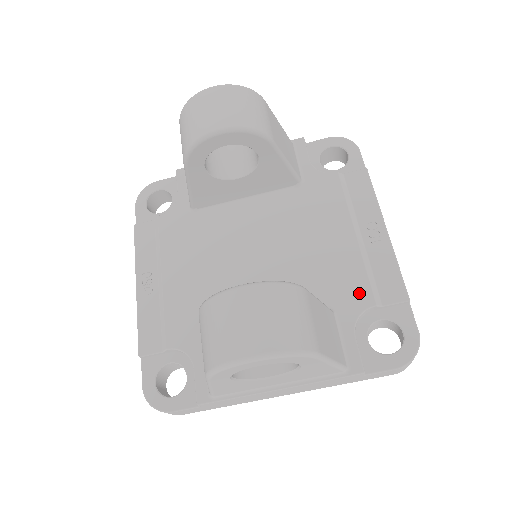
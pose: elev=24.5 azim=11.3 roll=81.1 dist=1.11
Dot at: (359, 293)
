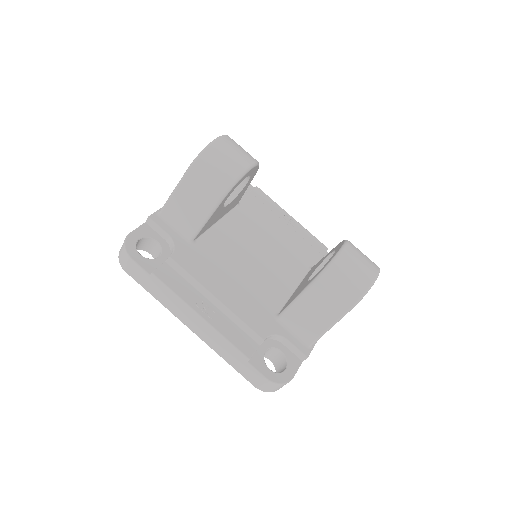
Dot at: (313, 253)
